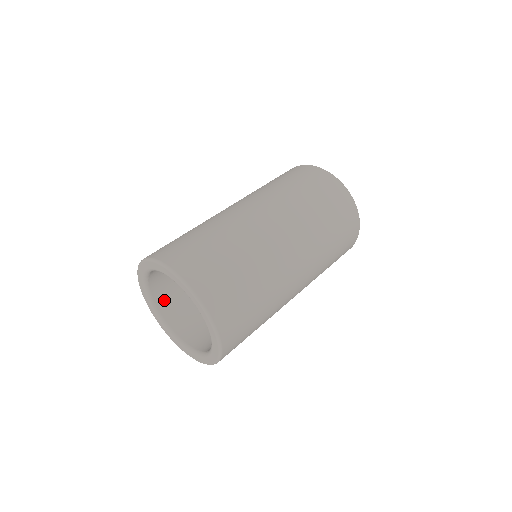
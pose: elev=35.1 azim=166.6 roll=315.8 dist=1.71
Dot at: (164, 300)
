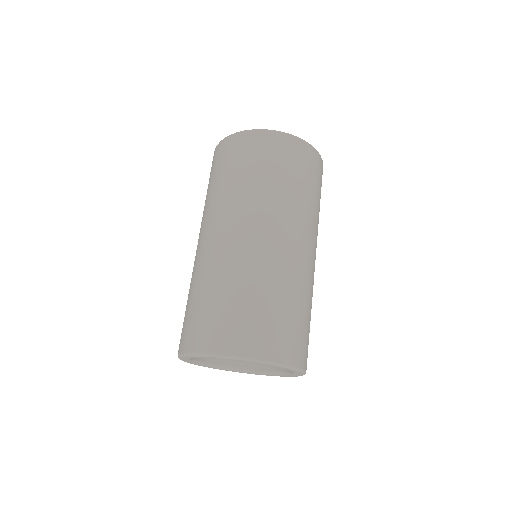
Dot at: occluded
